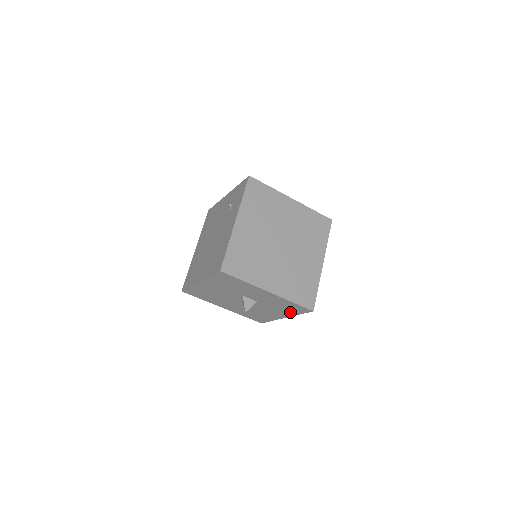
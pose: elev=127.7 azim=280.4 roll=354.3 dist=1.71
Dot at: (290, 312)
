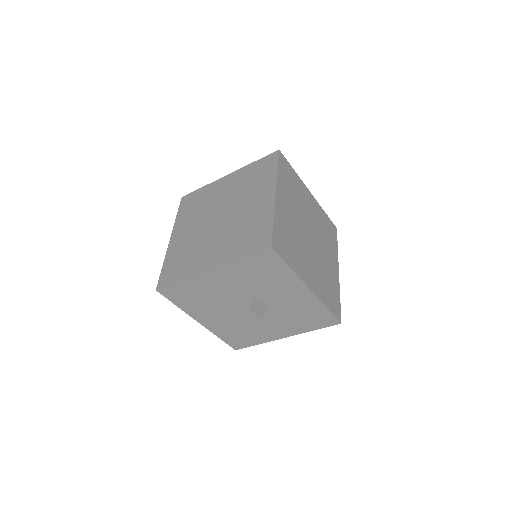
Dot at: (303, 327)
